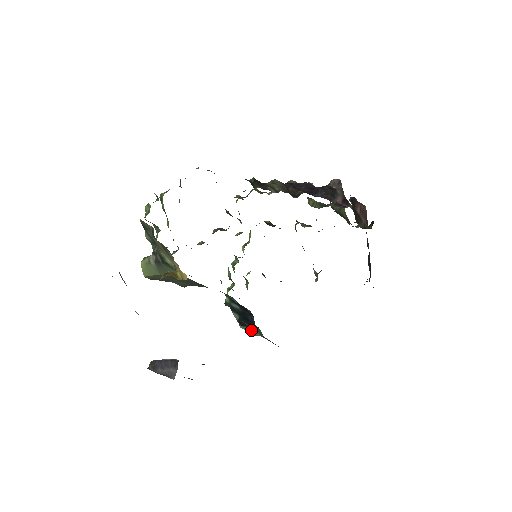
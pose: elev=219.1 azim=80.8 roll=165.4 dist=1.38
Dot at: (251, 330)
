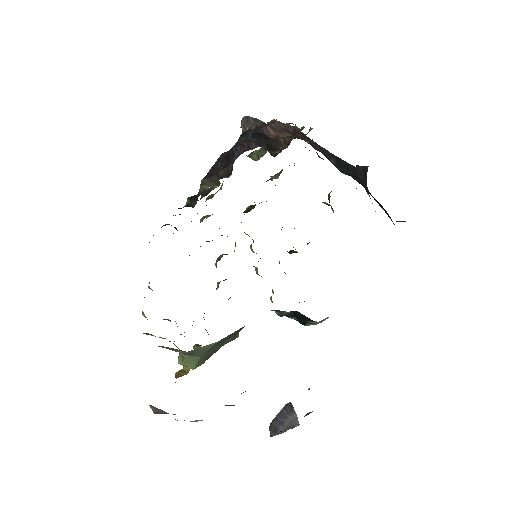
Dot at: (314, 322)
